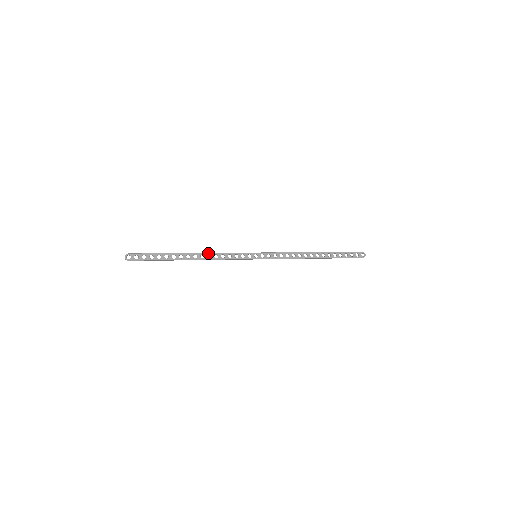
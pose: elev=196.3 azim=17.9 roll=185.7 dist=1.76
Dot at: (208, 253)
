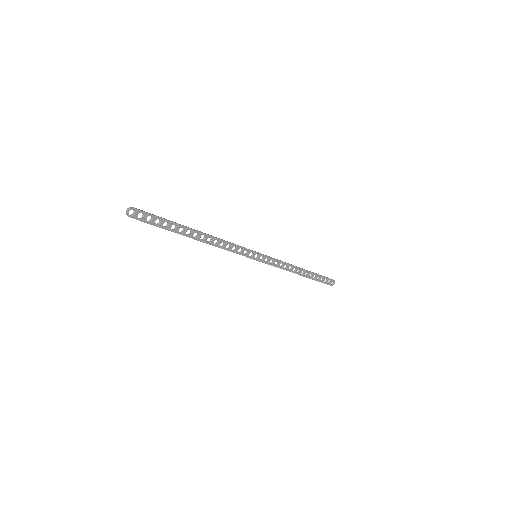
Dot at: (217, 238)
